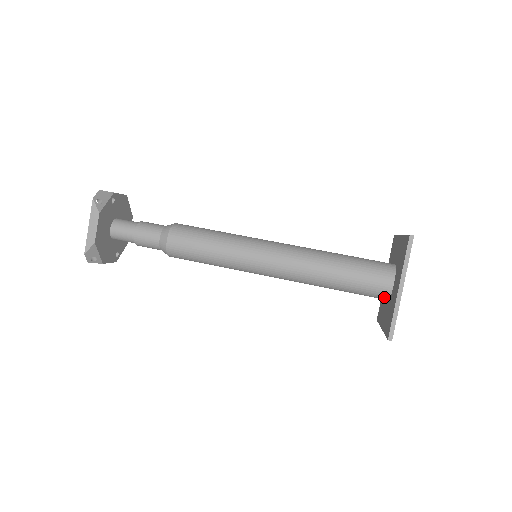
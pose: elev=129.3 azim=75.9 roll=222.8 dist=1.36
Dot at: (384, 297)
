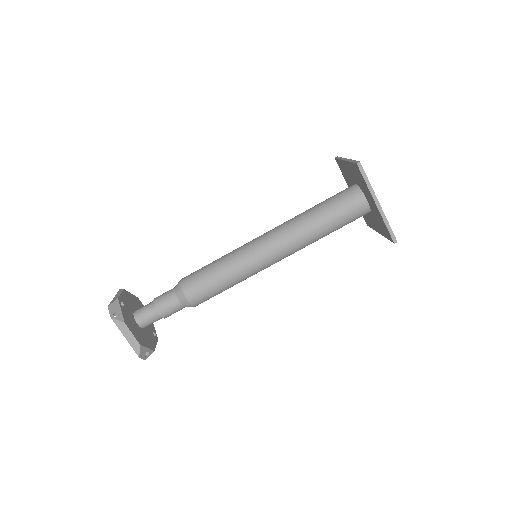
Dot at: (366, 213)
